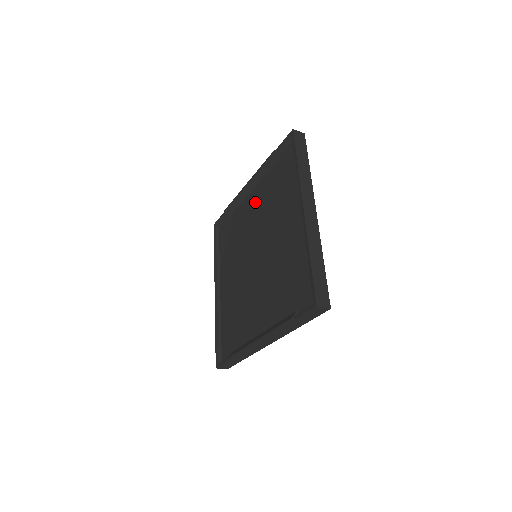
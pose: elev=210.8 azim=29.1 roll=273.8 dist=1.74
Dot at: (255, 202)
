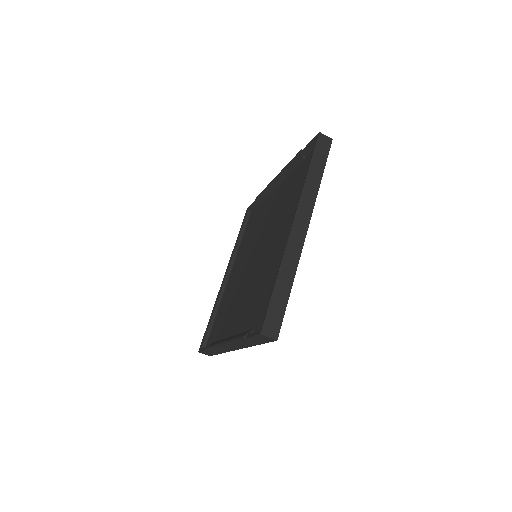
Dot at: (275, 199)
